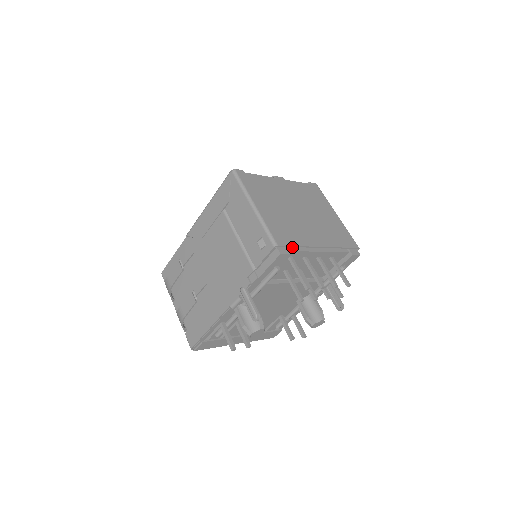
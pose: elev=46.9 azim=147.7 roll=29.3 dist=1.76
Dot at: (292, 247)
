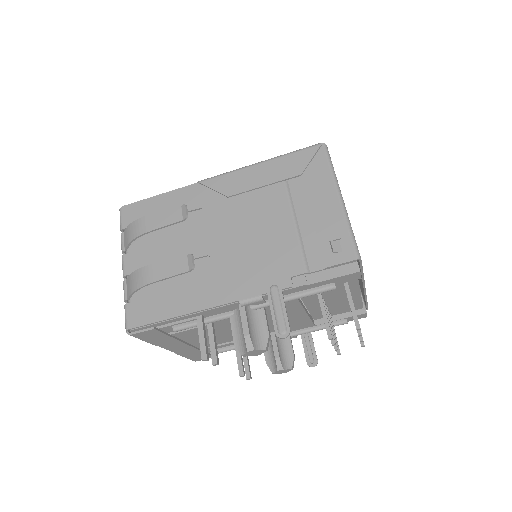
Dot at: occluded
